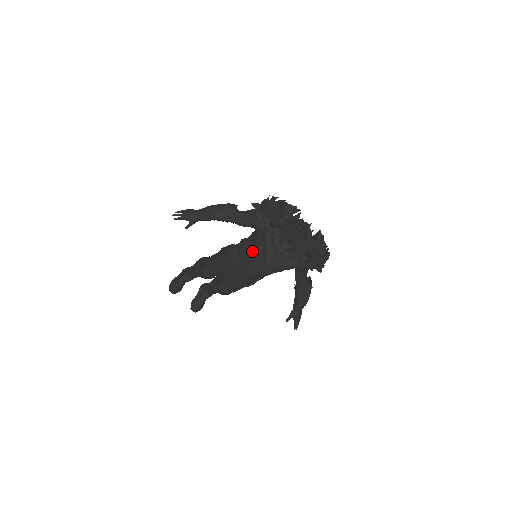
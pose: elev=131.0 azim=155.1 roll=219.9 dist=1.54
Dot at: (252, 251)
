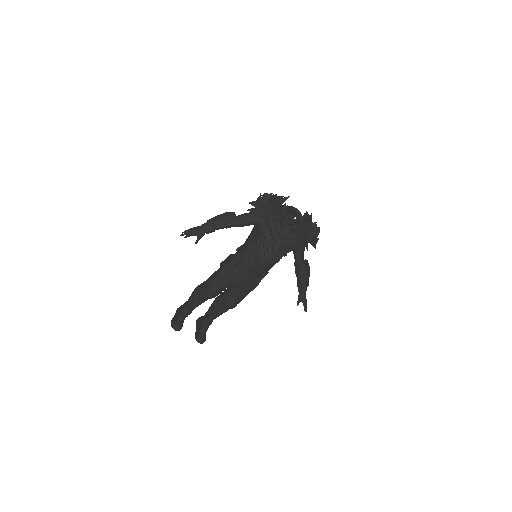
Dot at: (259, 244)
